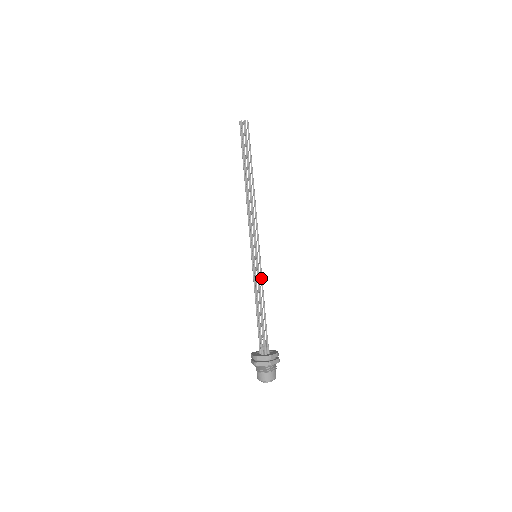
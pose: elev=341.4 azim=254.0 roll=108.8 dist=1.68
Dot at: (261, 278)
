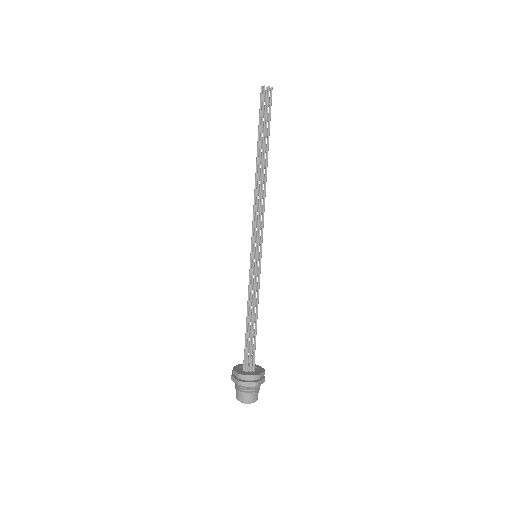
Dot at: (255, 283)
